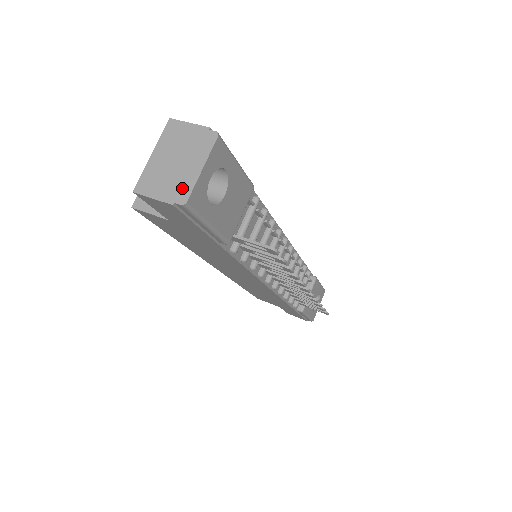
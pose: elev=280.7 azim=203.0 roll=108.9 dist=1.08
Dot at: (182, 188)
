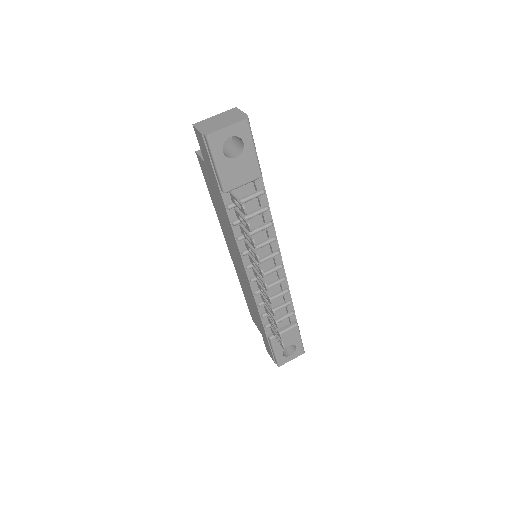
Dot at: (212, 130)
